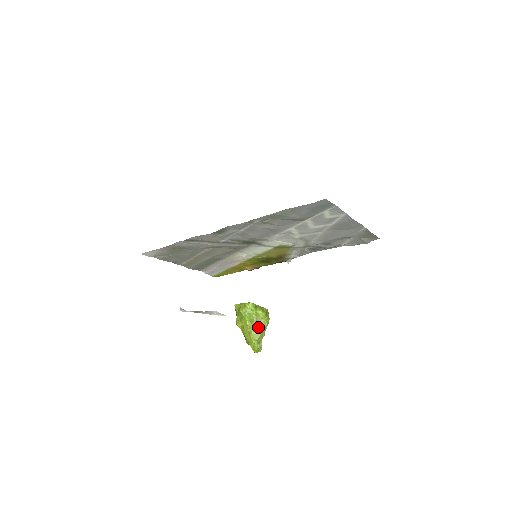
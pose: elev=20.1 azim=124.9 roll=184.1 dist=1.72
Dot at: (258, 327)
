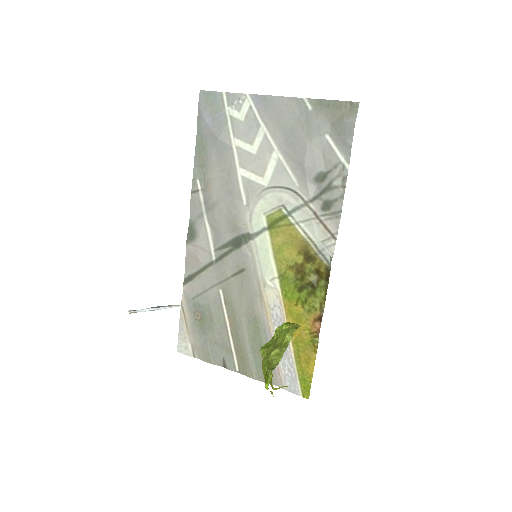
Dot at: (275, 347)
